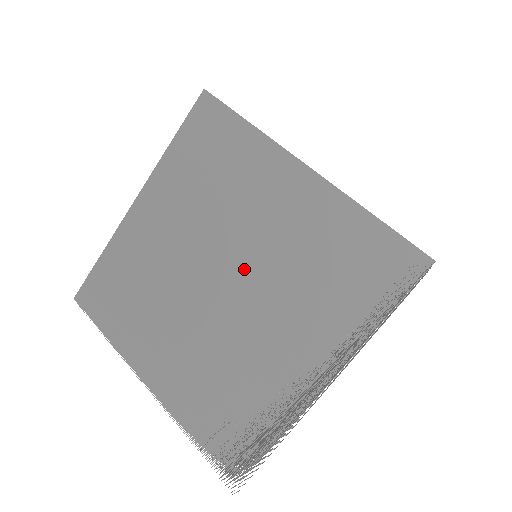
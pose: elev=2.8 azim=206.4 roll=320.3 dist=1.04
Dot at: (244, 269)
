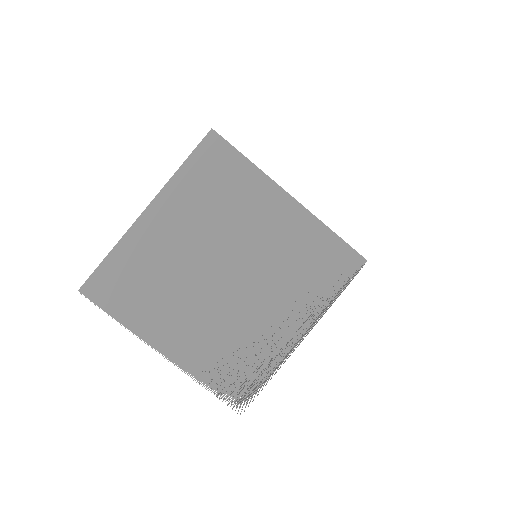
Dot at: (247, 265)
